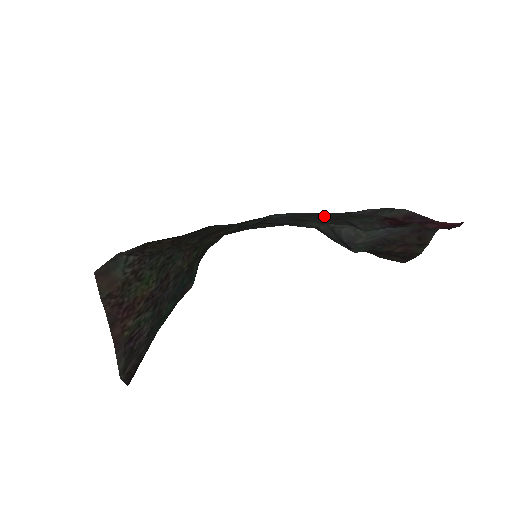
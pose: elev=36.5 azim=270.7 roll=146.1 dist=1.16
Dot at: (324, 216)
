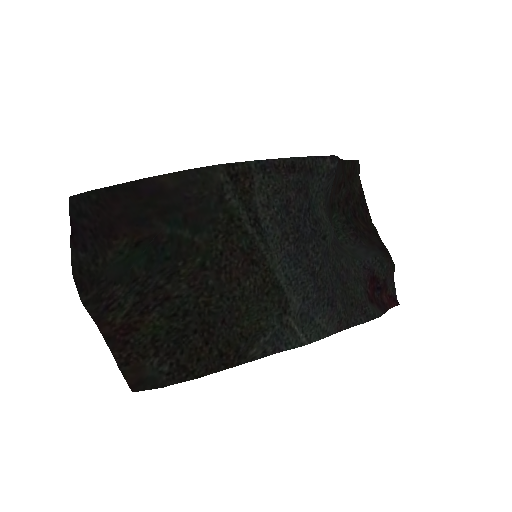
Dot at: (336, 288)
